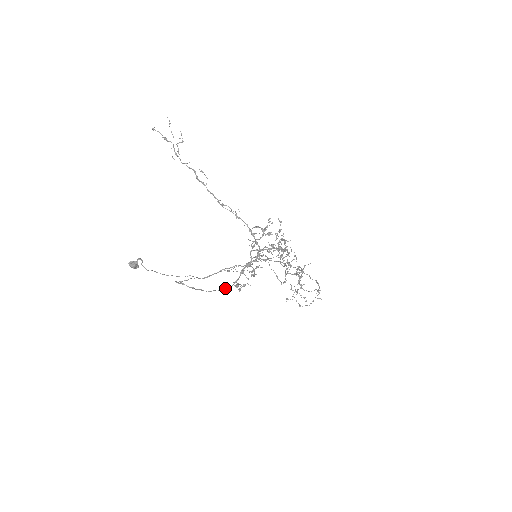
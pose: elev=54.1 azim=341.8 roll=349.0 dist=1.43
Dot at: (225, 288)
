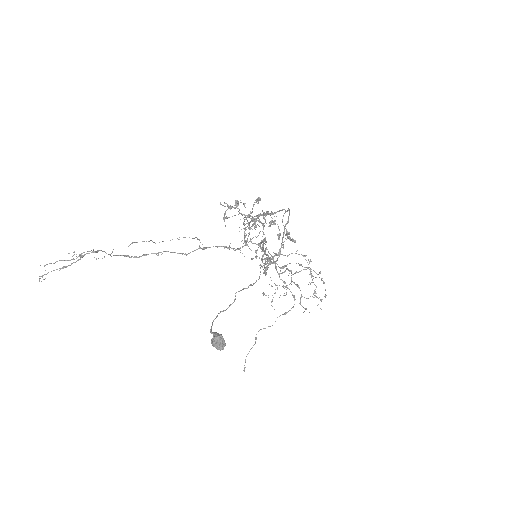
Dot at: (288, 210)
